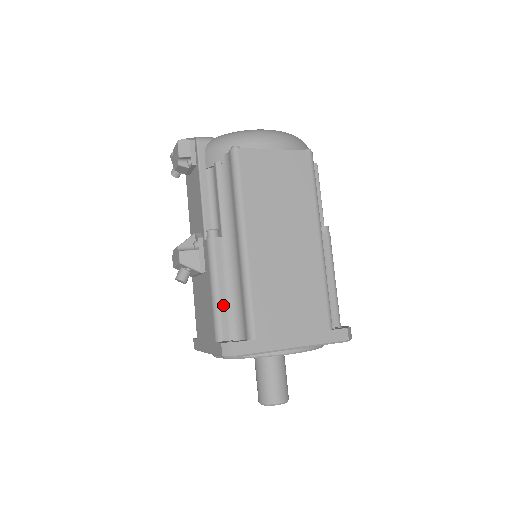
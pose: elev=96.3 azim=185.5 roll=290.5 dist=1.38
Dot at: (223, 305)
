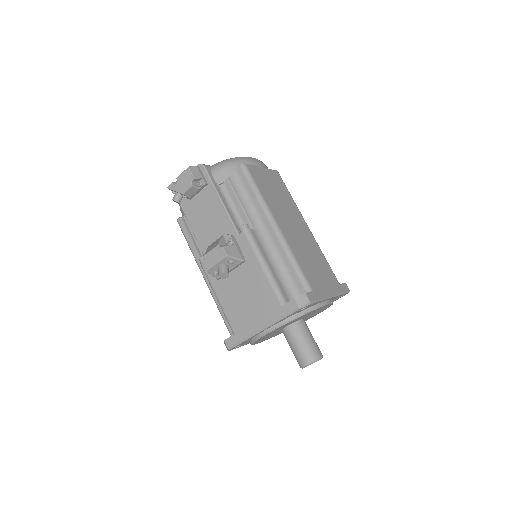
Dot at: (275, 277)
